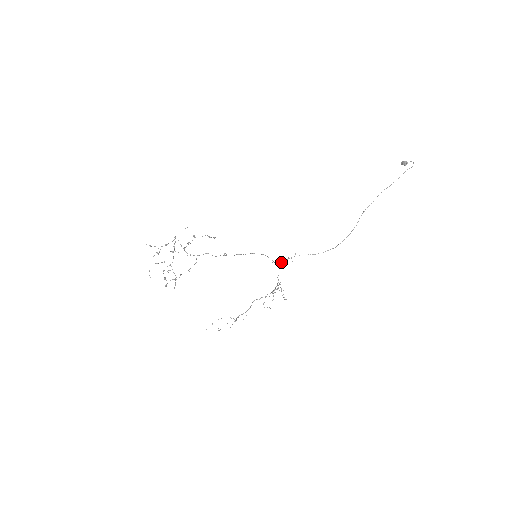
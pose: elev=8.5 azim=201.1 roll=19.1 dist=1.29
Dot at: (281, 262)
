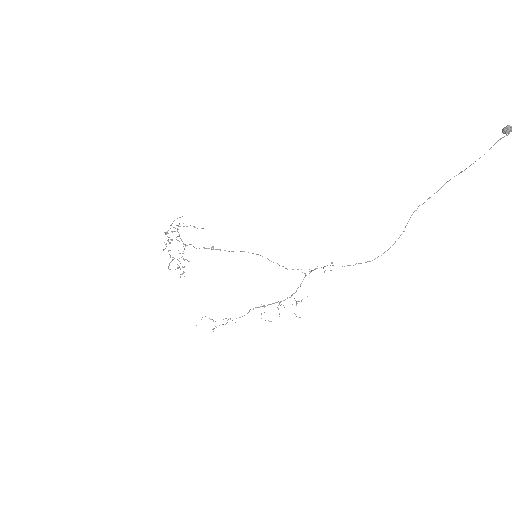
Dot at: (311, 271)
